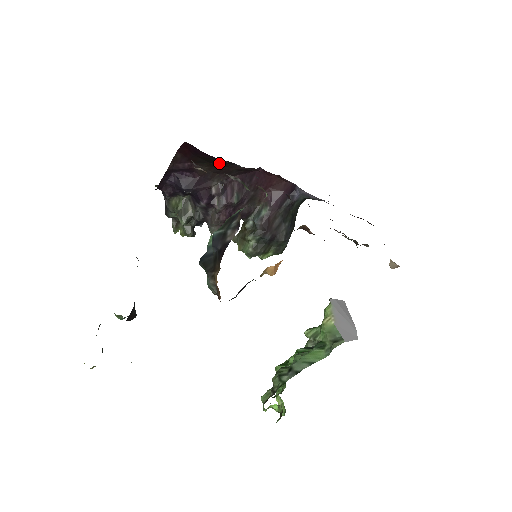
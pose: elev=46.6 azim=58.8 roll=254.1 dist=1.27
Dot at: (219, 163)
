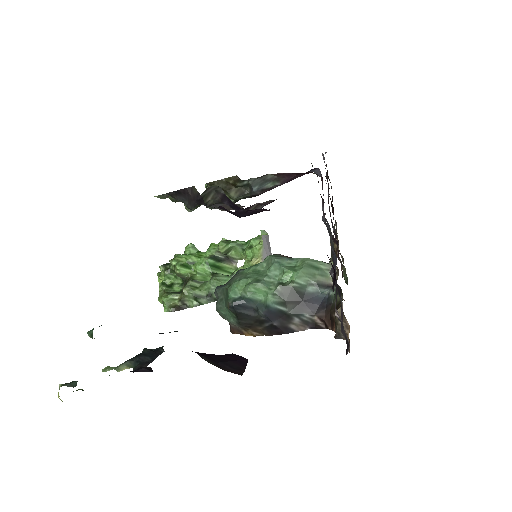
Dot at: occluded
